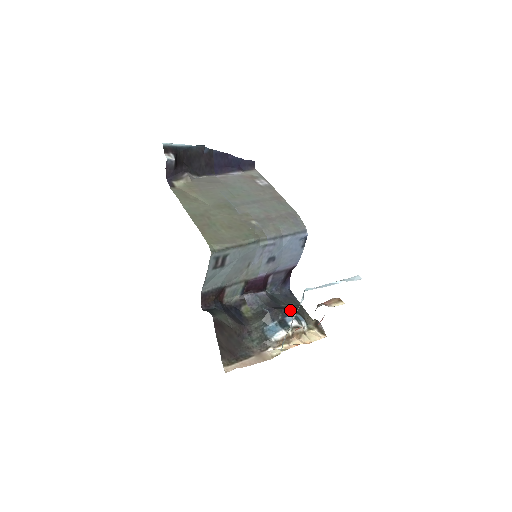
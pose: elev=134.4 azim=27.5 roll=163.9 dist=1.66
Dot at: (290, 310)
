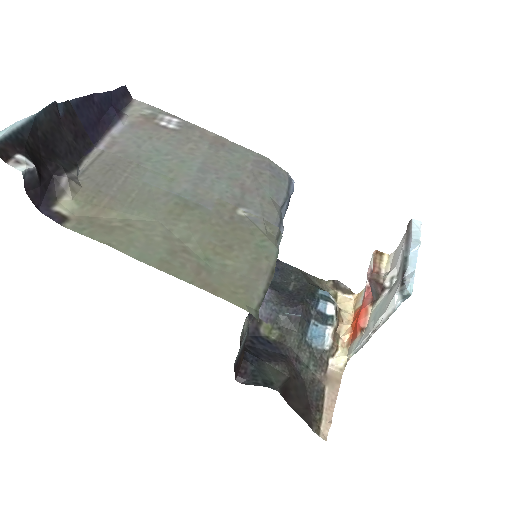
Dot at: (309, 291)
